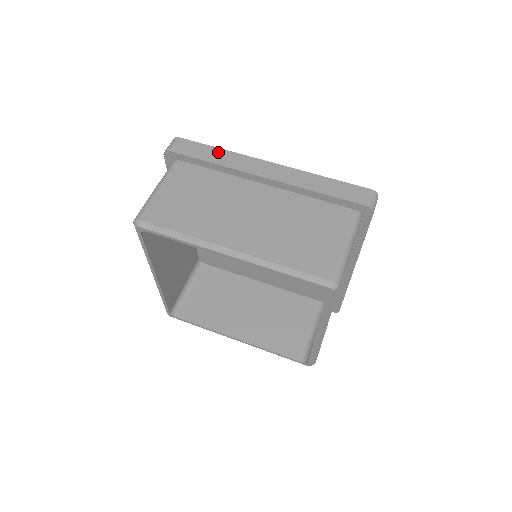
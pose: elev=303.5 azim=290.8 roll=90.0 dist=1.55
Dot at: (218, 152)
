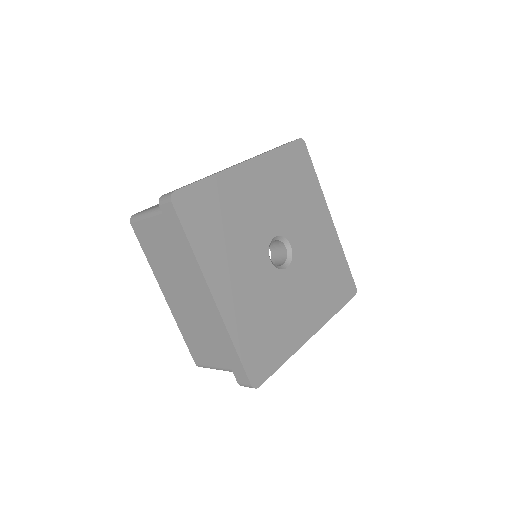
Dot at: (188, 248)
